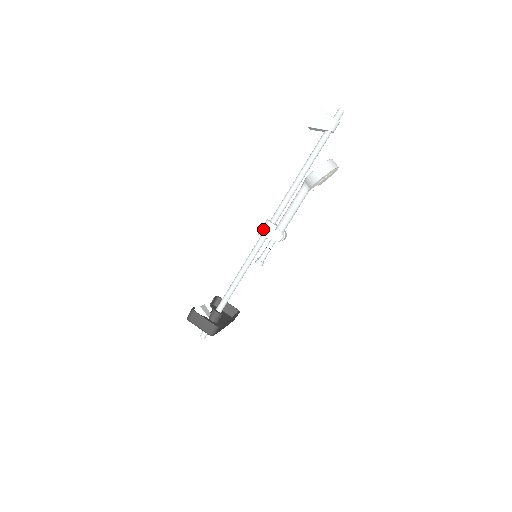
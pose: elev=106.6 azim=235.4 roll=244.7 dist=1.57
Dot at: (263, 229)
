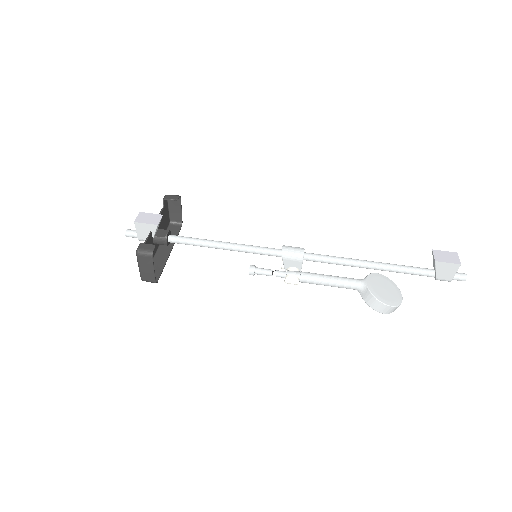
Dot at: (291, 256)
